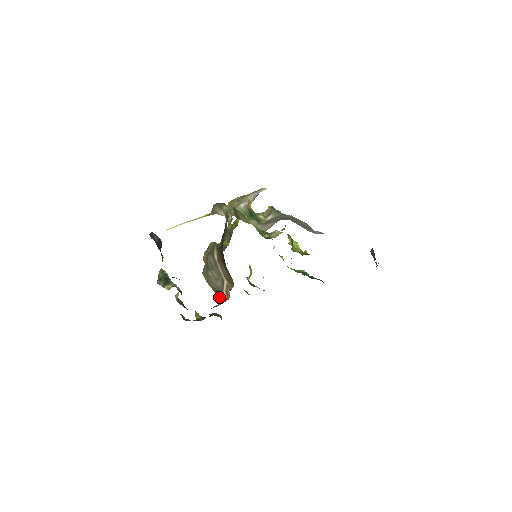
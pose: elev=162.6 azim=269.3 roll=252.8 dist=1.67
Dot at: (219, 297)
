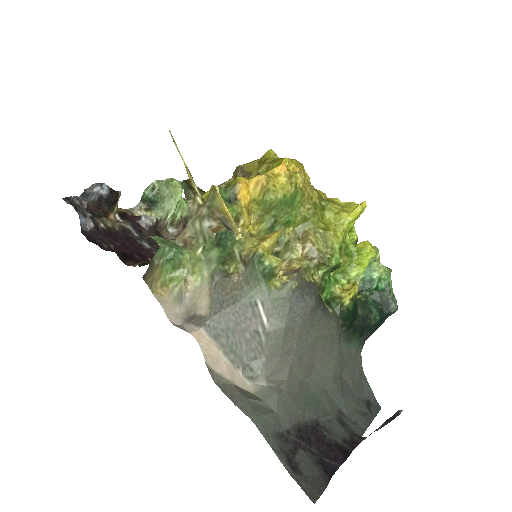
Dot at: occluded
